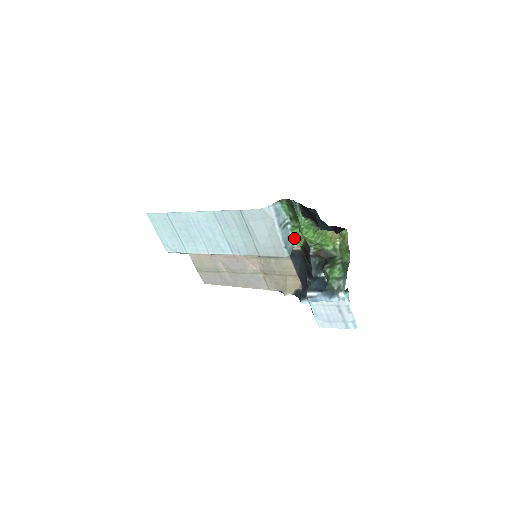
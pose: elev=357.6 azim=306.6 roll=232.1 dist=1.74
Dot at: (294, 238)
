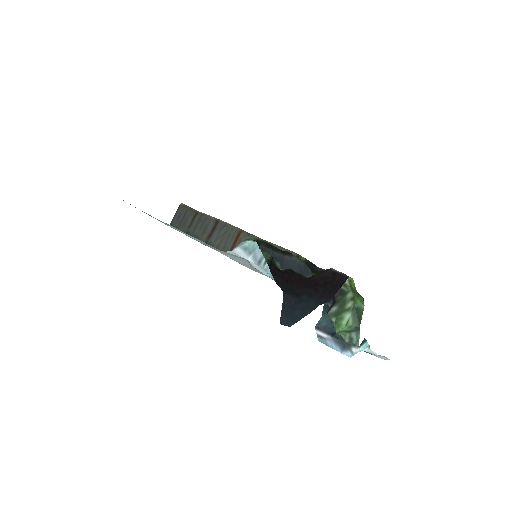
Dot at: occluded
